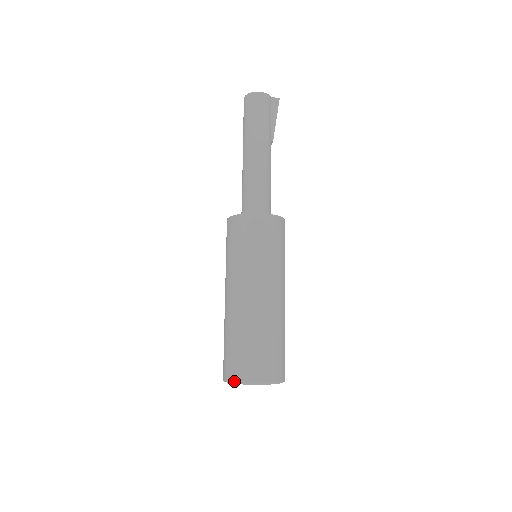
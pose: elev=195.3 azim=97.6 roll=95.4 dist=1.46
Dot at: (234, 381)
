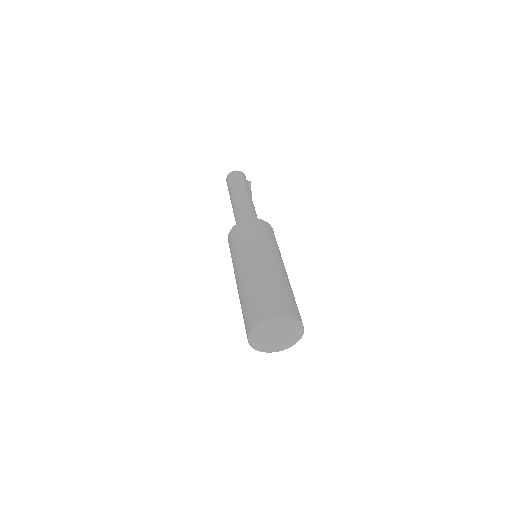
Dot at: (270, 317)
